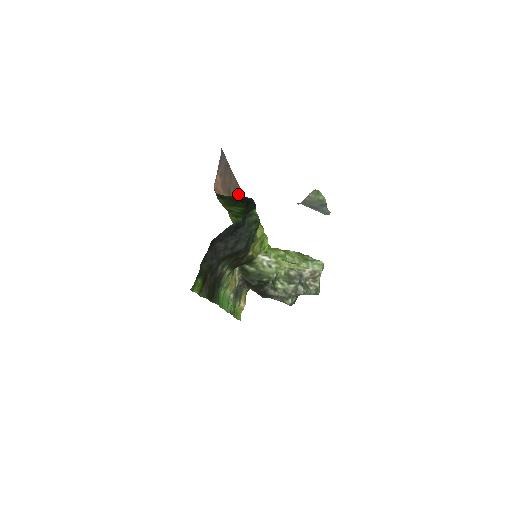
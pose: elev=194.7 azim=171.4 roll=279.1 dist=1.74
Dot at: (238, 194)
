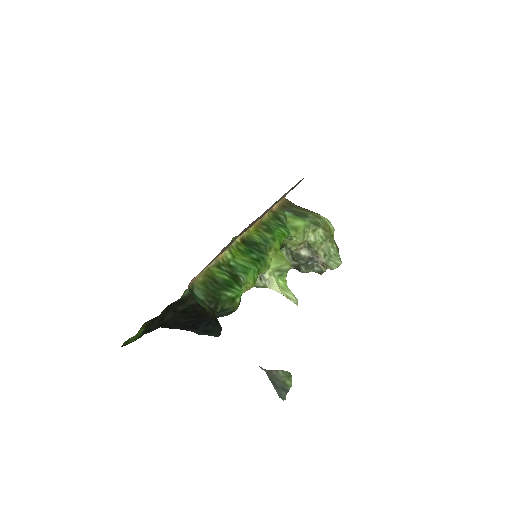
Dot at: (261, 215)
